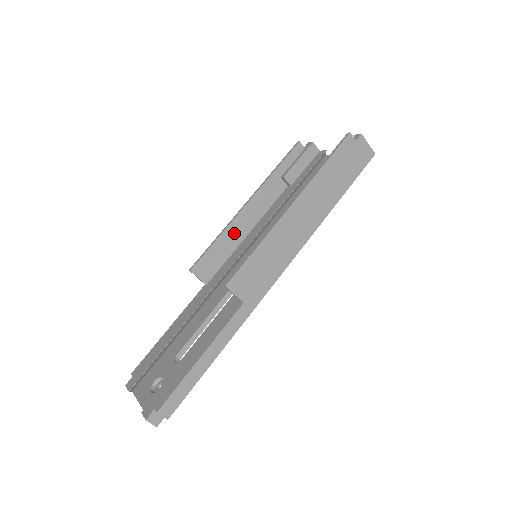
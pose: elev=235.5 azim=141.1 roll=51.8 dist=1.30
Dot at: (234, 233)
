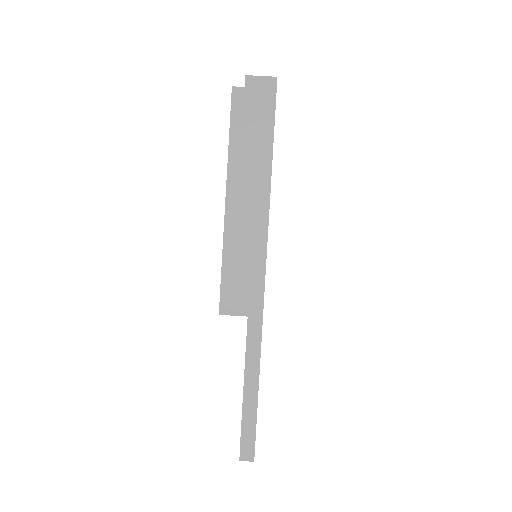
Dot at: occluded
